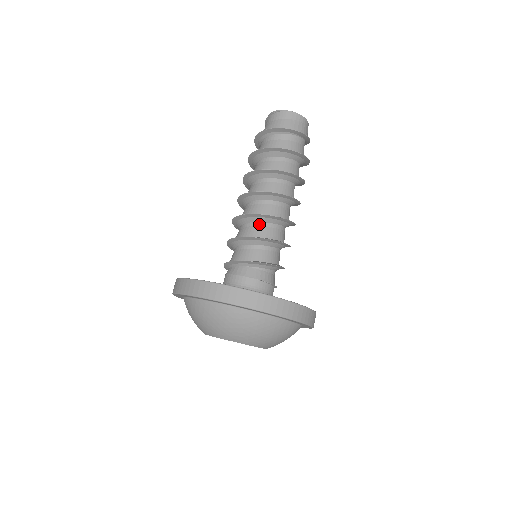
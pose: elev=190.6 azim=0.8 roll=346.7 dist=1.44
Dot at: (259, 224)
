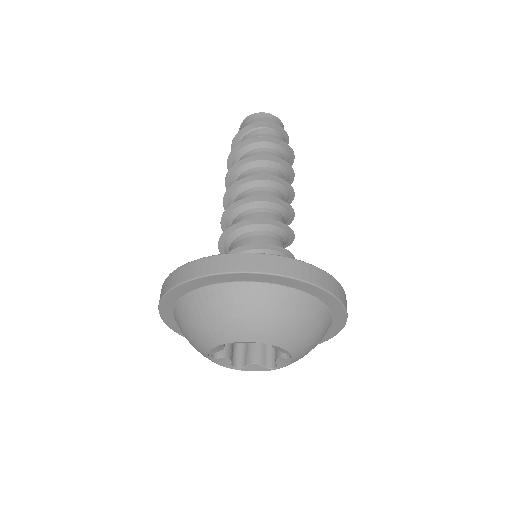
Dot at: (238, 217)
